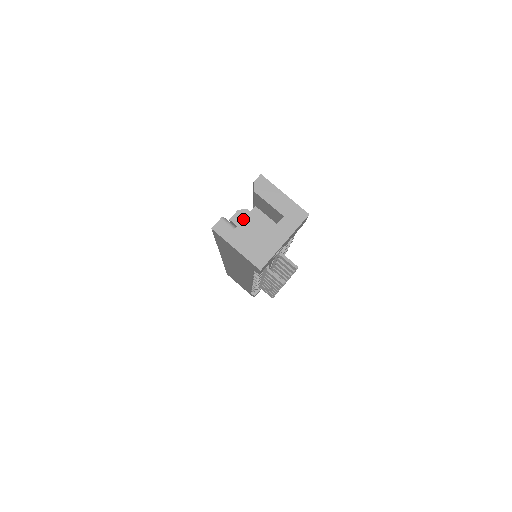
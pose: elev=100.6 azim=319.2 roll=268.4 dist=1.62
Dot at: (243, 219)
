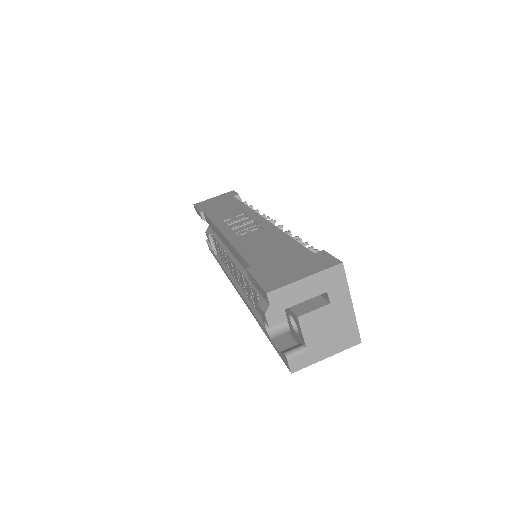
Dot at: (302, 337)
